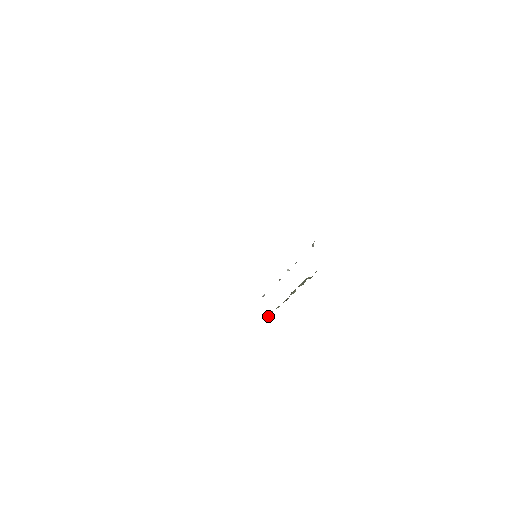
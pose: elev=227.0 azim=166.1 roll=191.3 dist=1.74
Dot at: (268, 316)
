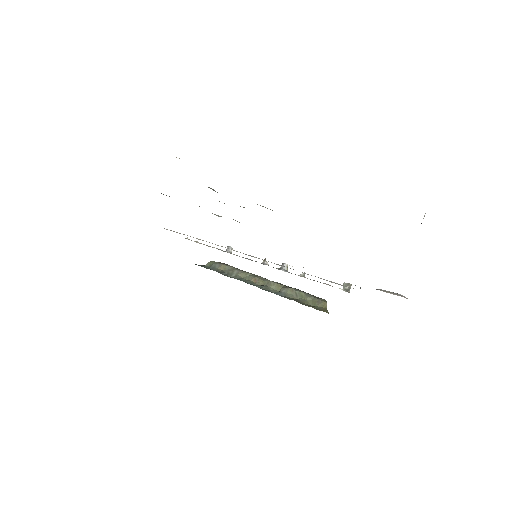
Dot at: (222, 268)
